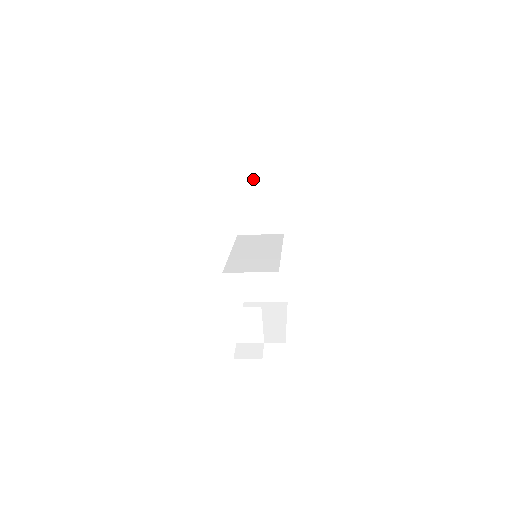
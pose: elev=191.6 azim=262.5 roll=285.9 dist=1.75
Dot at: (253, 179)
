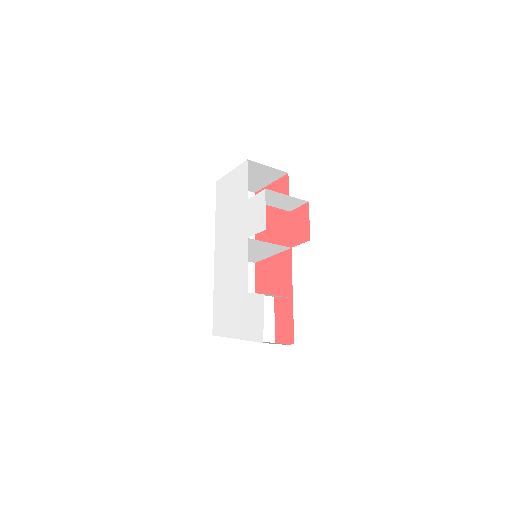
Dot at: occluded
